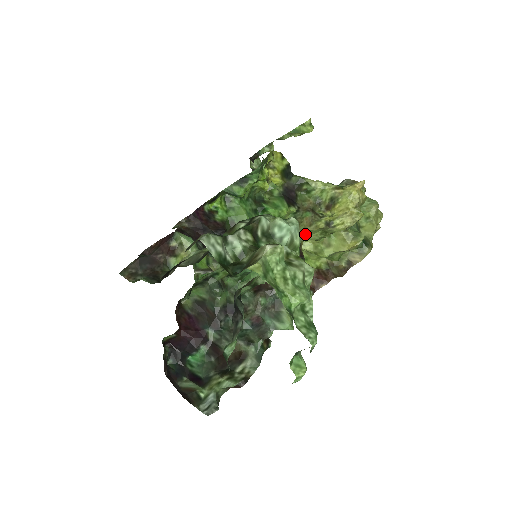
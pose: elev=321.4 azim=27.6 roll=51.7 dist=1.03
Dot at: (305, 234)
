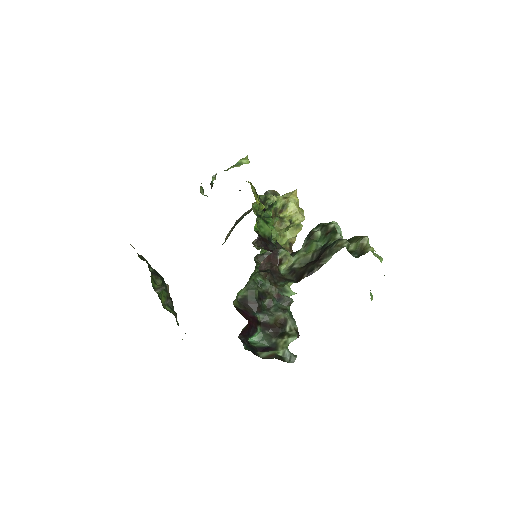
Dot at: (277, 232)
